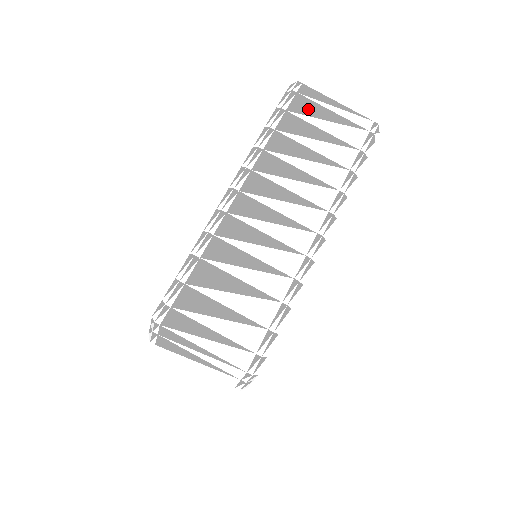
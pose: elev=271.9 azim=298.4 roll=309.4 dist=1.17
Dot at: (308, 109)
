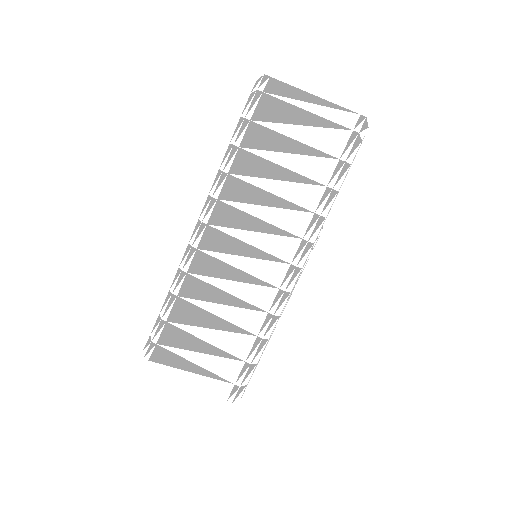
Dot at: (276, 113)
